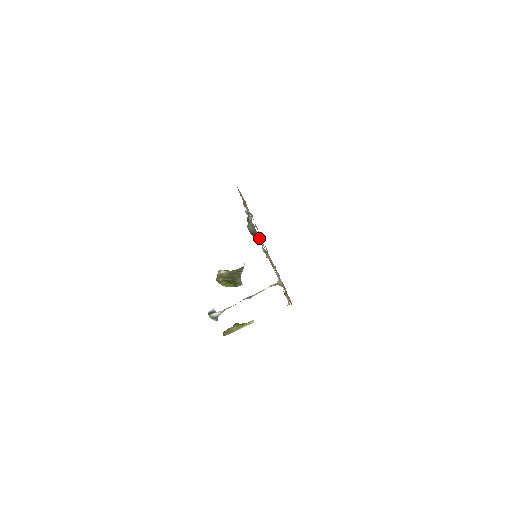
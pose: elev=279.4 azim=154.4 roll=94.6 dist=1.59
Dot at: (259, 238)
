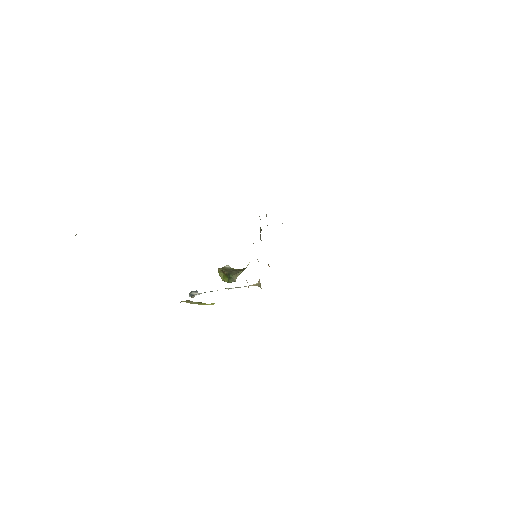
Dot at: occluded
